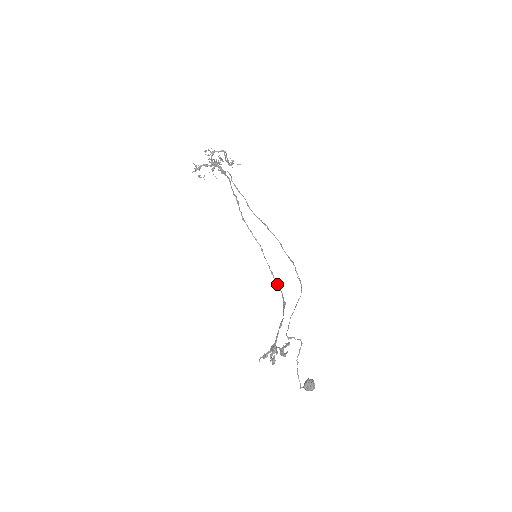
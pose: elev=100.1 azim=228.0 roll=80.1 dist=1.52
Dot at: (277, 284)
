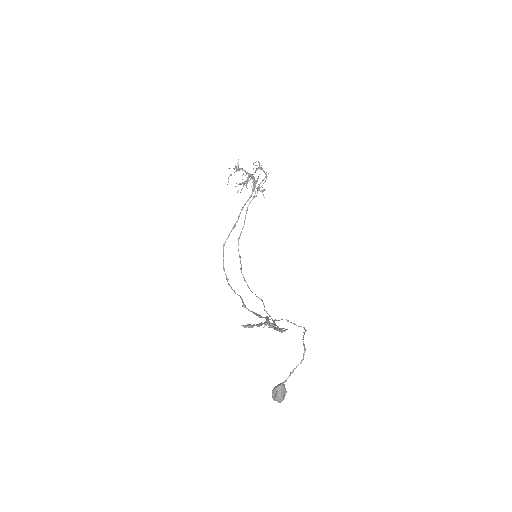
Dot at: occluded
